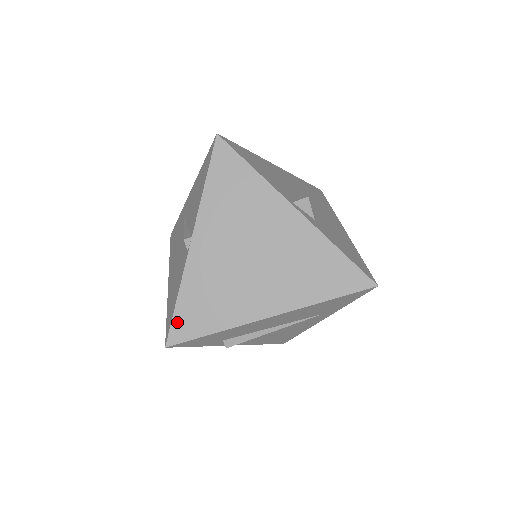
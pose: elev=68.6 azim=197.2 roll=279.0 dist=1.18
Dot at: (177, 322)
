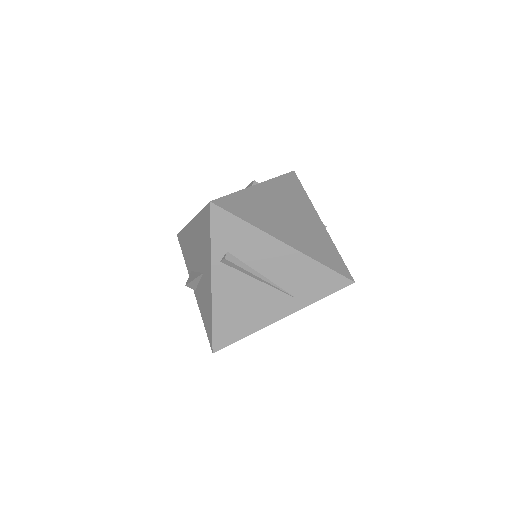
Dot at: (226, 199)
